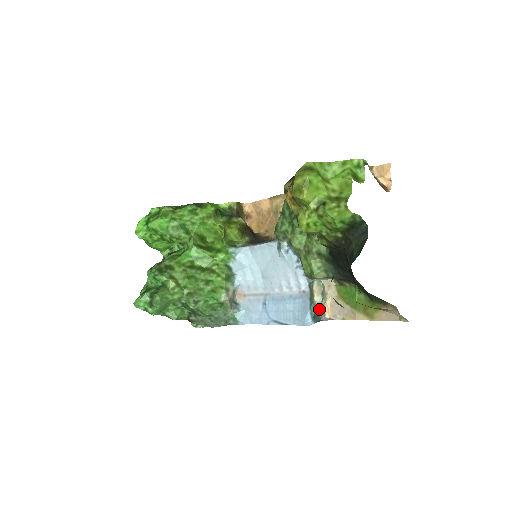
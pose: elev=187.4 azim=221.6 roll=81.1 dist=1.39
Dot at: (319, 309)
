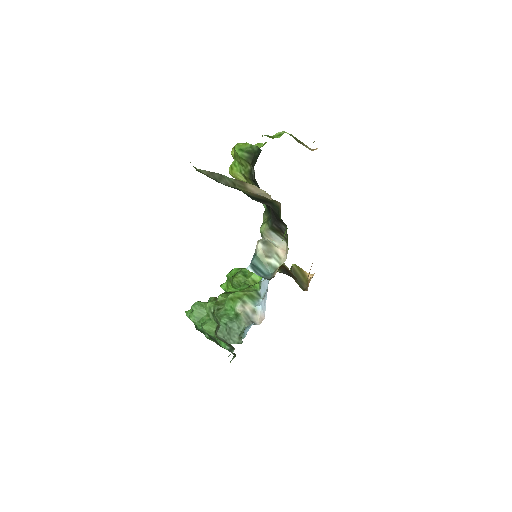
Dot at: (267, 266)
